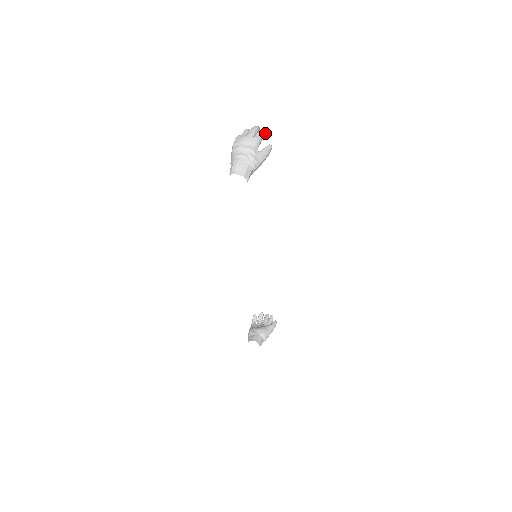
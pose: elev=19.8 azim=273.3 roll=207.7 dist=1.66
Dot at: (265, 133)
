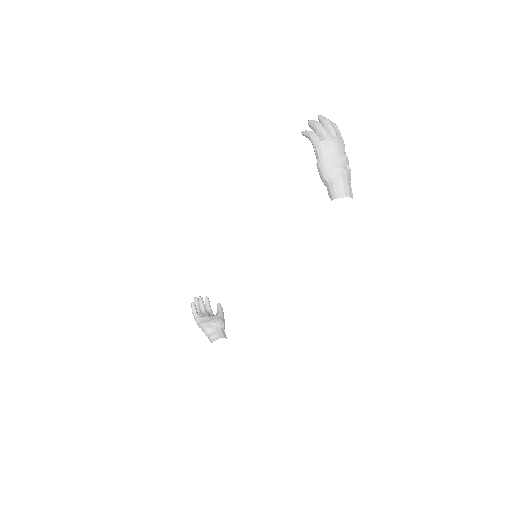
Dot at: occluded
